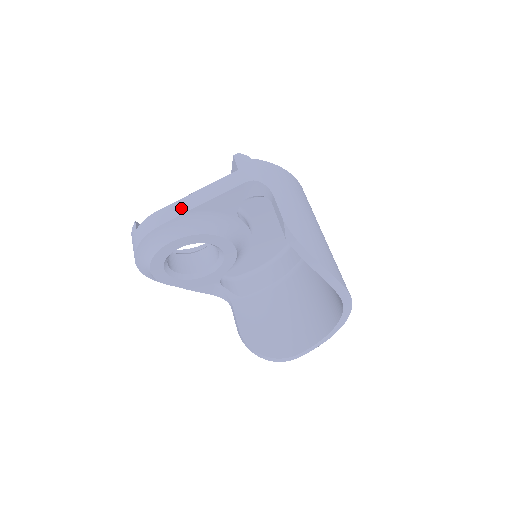
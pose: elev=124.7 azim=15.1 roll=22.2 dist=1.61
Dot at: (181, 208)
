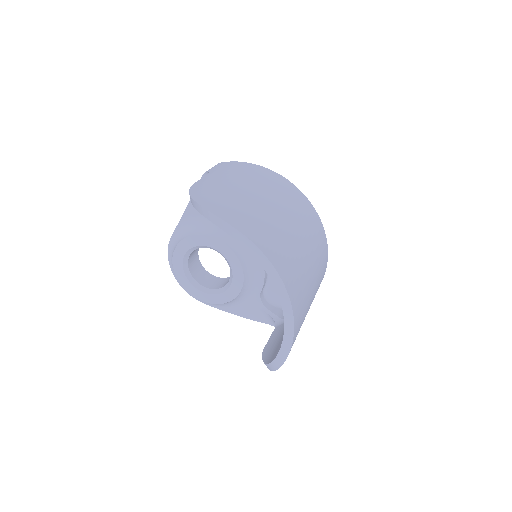
Dot at: occluded
